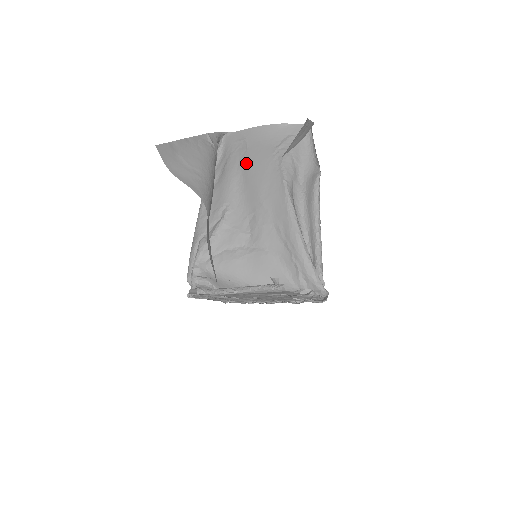
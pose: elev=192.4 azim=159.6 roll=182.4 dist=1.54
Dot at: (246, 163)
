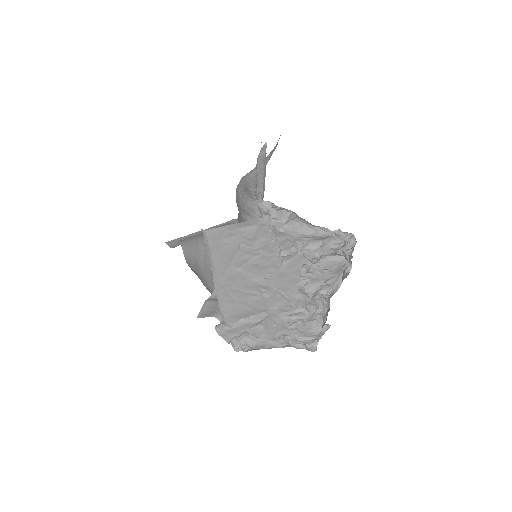
Dot at: occluded
